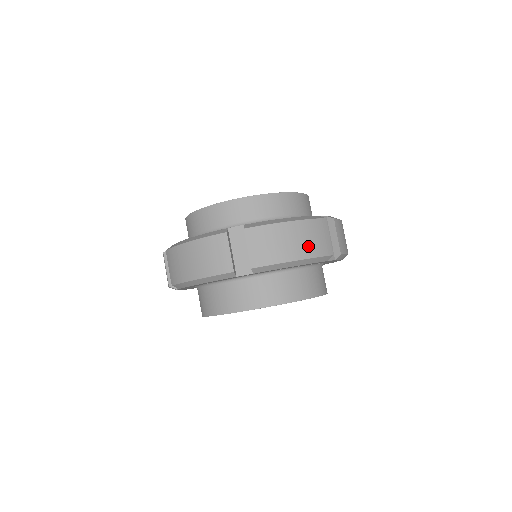
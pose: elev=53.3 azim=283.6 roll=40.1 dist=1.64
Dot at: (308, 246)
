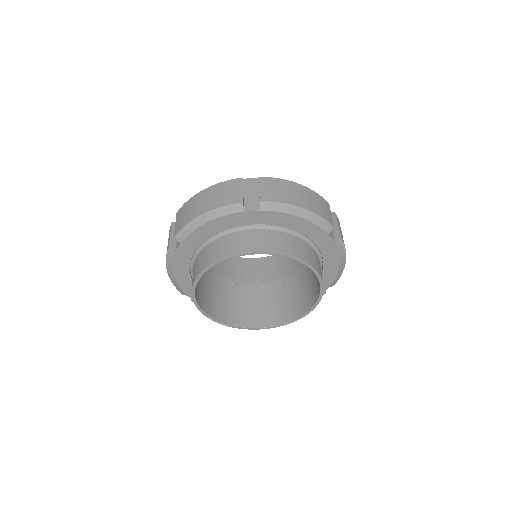
Dot at: (313, 205)
